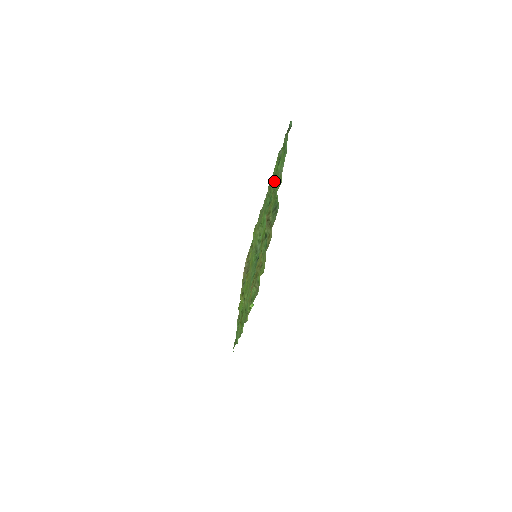
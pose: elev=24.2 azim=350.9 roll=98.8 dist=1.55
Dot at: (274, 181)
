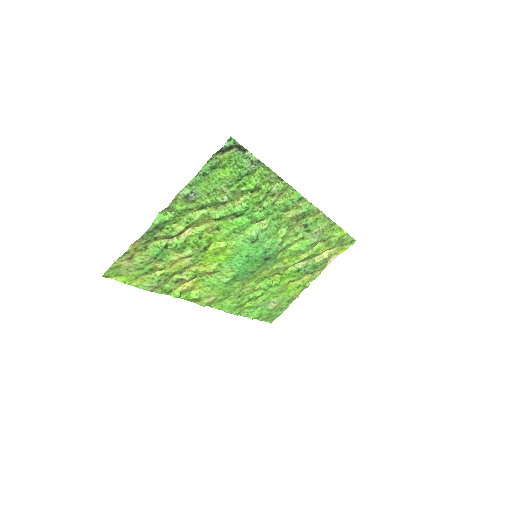
Dot at: (235, 195)
